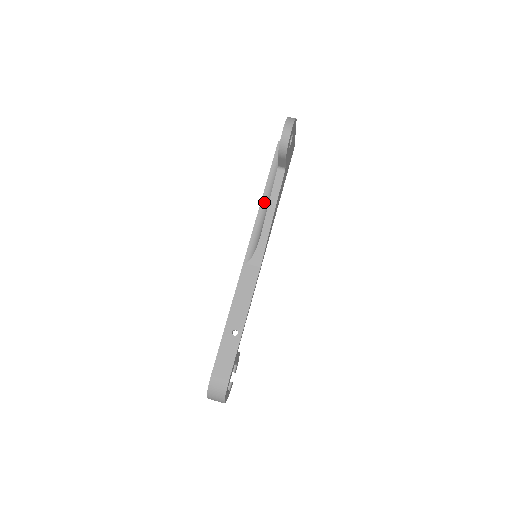
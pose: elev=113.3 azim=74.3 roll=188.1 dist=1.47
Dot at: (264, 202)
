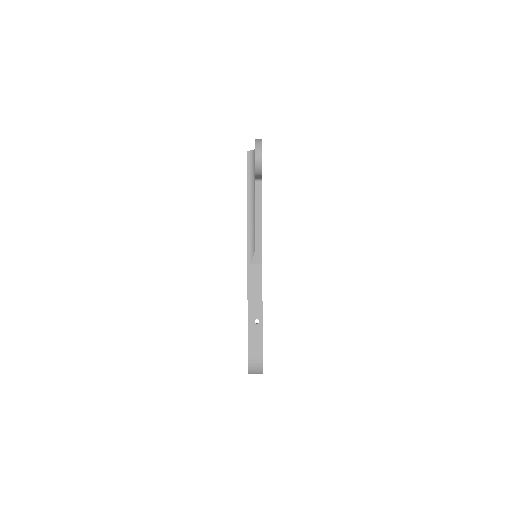
Dot at: (250, 208)
